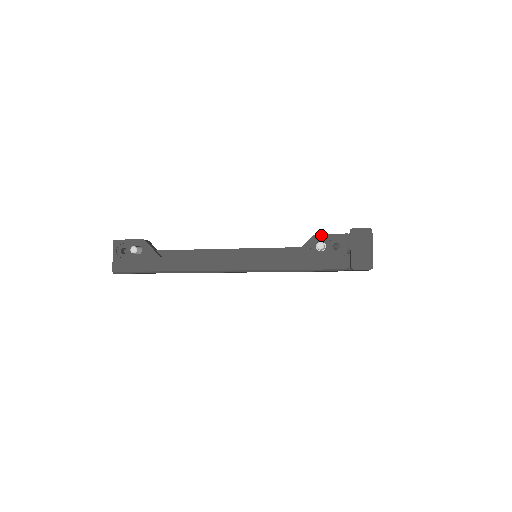
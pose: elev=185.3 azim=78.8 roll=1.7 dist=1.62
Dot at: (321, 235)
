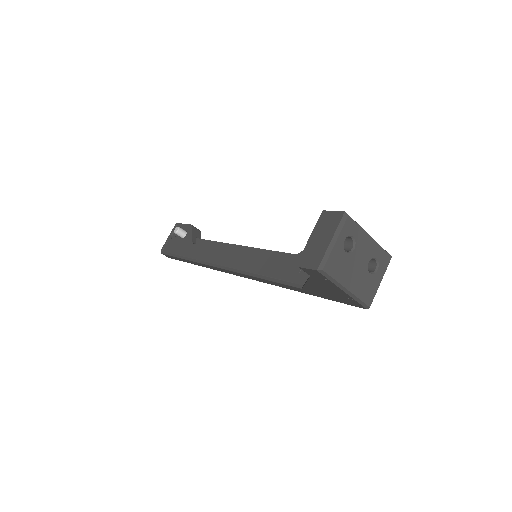
Dot at: occluded
